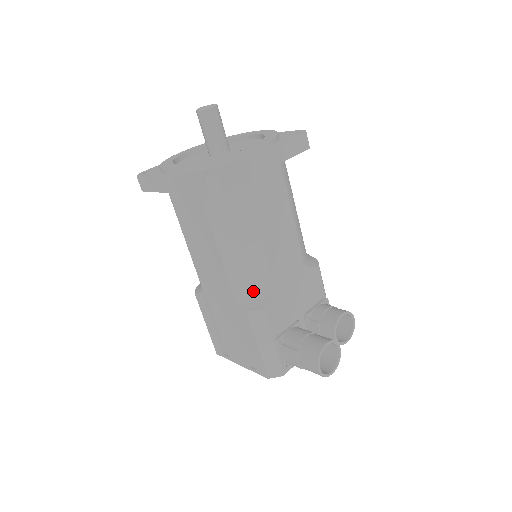
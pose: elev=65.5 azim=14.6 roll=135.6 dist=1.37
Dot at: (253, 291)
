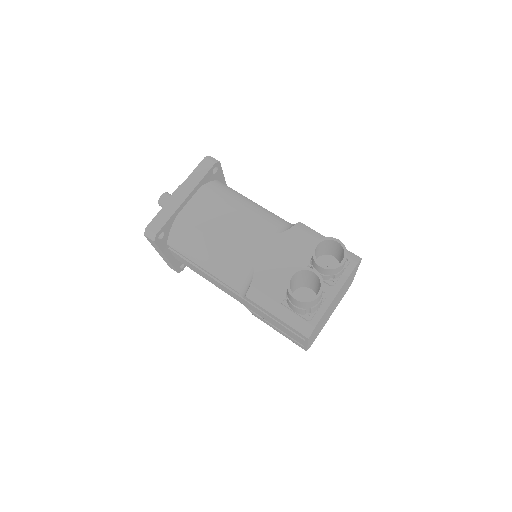
Dot at: (242, 279)
